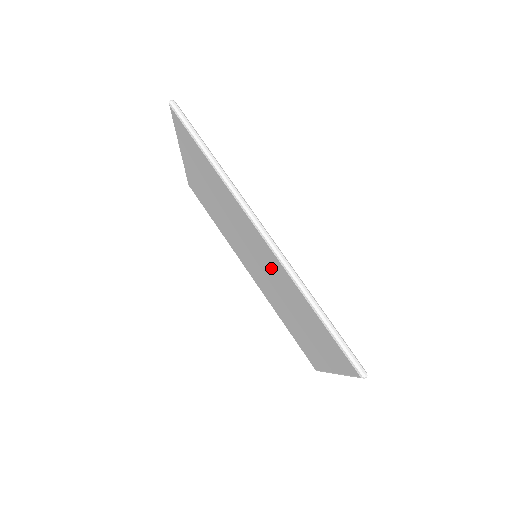
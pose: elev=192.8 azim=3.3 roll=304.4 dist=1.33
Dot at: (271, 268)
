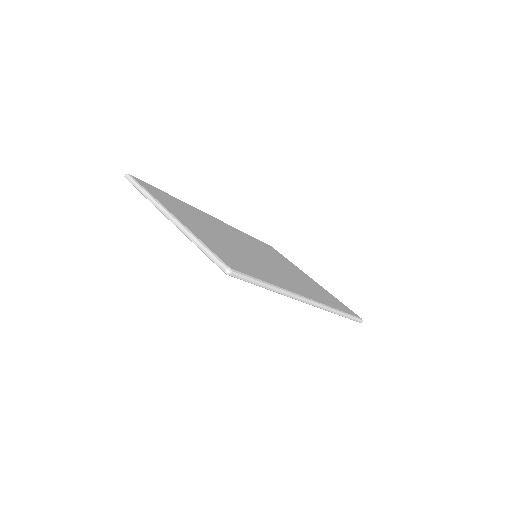
Dot at: occluded
